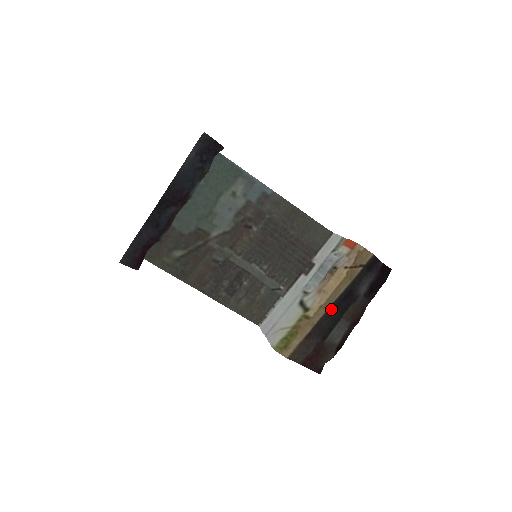
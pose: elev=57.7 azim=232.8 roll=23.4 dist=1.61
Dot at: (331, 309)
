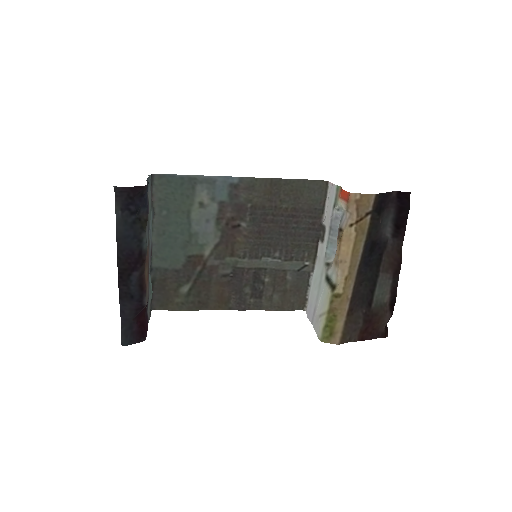
Dot at: (361, 272)
